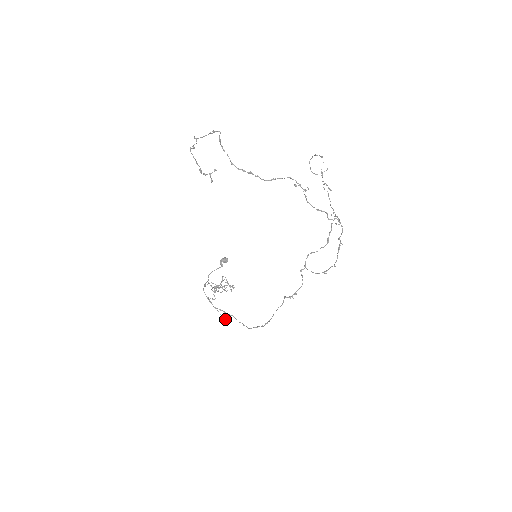
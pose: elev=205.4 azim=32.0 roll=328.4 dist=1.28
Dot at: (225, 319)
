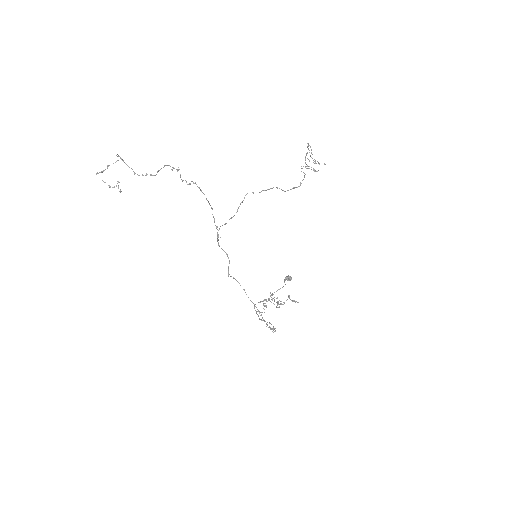
Dot at: (270, 329)
